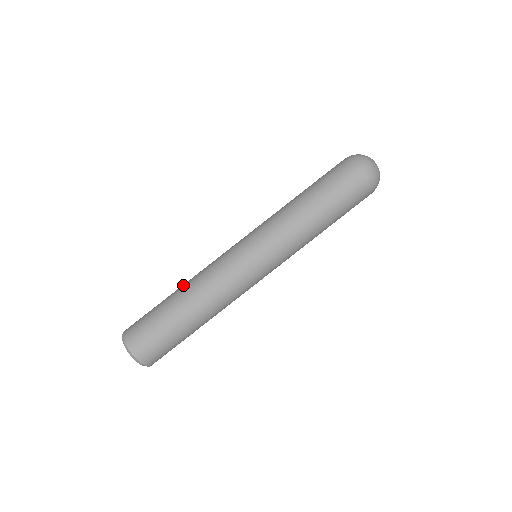
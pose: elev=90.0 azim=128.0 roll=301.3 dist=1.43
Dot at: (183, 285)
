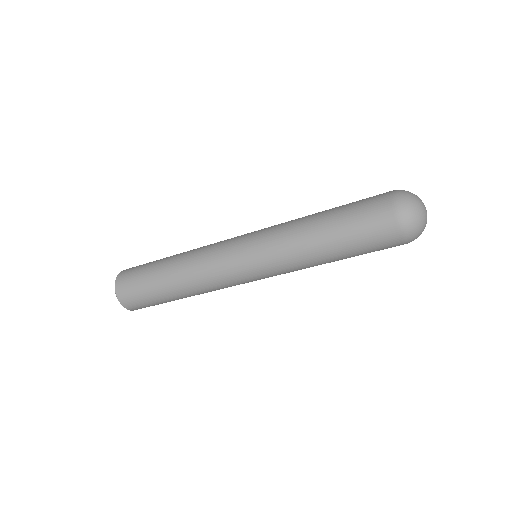
Dot at: (175, 263)
